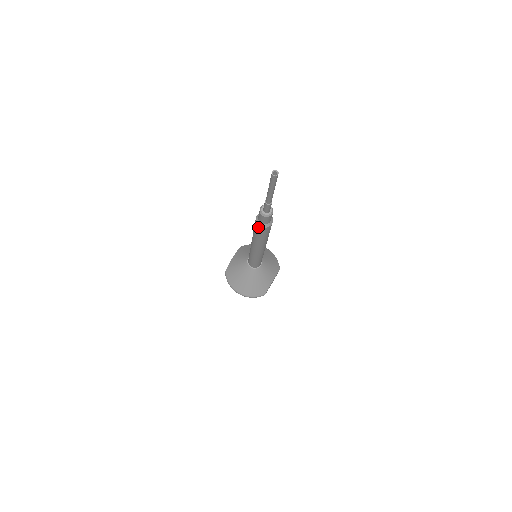
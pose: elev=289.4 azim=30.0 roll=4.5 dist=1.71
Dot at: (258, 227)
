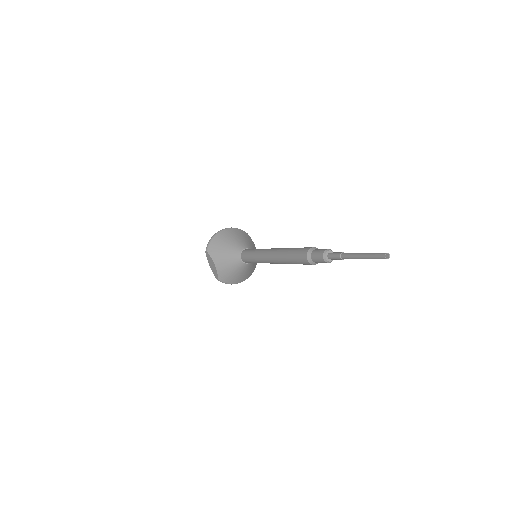
Dot at: occluded
